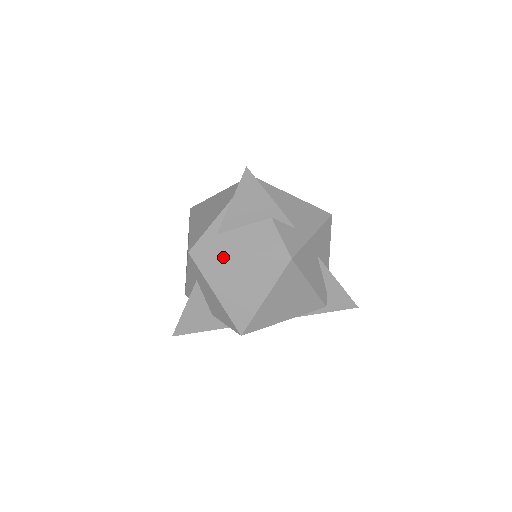
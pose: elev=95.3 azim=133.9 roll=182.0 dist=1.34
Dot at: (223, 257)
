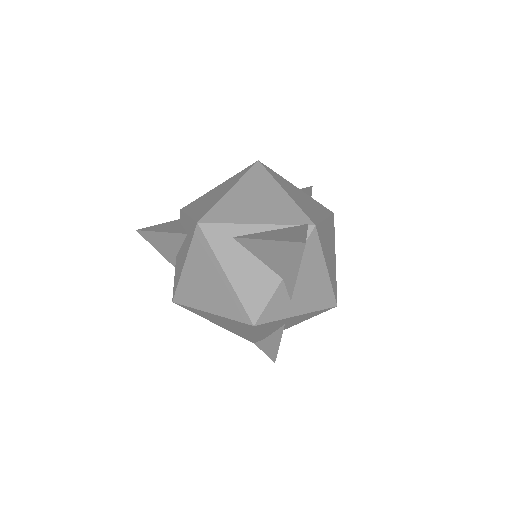
Dot at: (215, 260)
